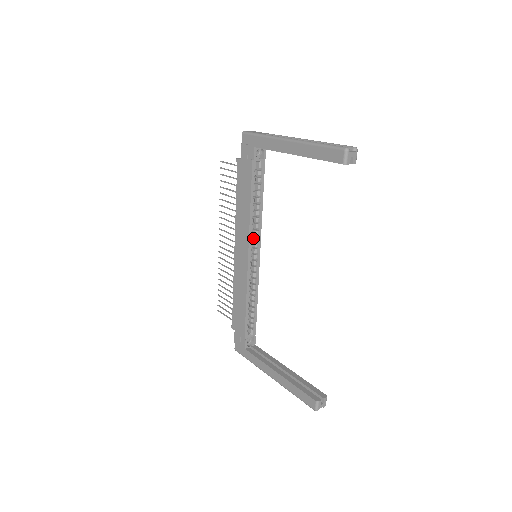
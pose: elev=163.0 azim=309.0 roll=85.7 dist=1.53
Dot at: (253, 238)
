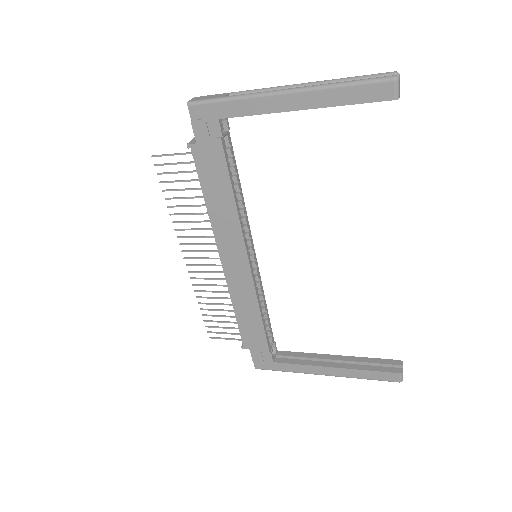
Dot at: occluded
